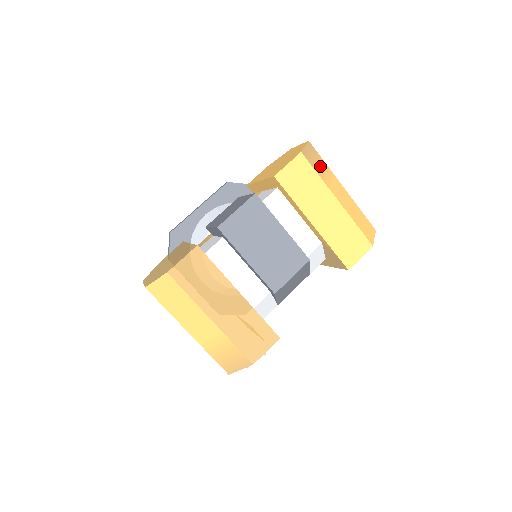
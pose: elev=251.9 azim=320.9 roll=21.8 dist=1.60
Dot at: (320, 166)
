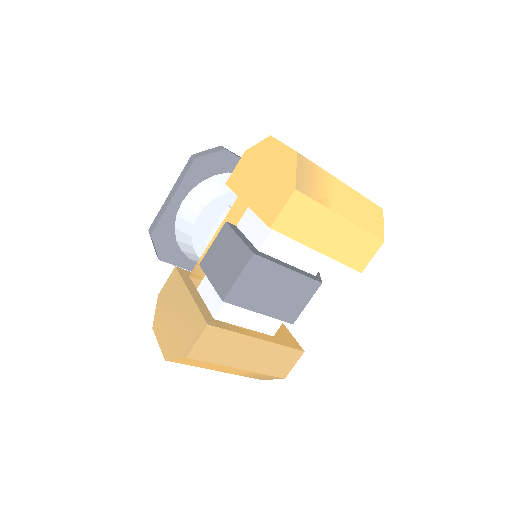
Dot at: (317, 183)
